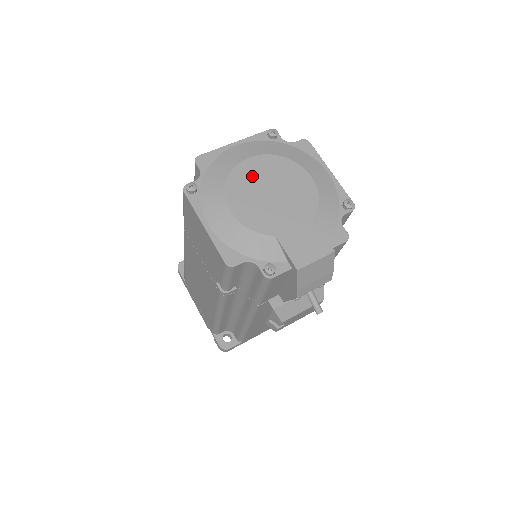
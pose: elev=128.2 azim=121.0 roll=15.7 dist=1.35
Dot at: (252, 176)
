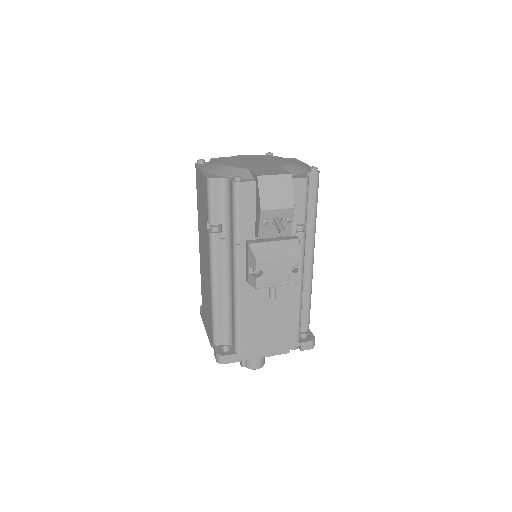
Dot at: (245, 158)
